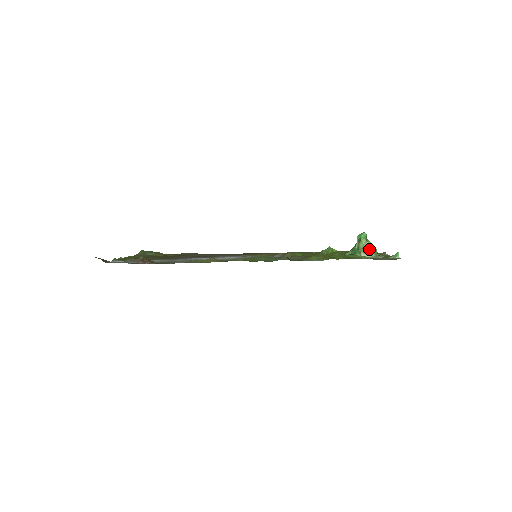
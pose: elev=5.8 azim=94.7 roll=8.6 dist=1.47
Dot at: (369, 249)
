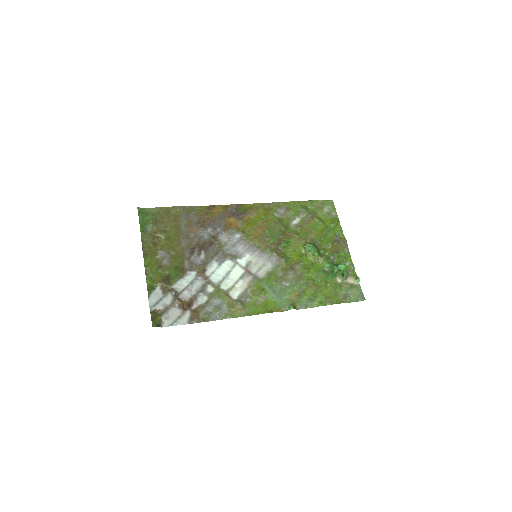
Dot at: (343, 275)
